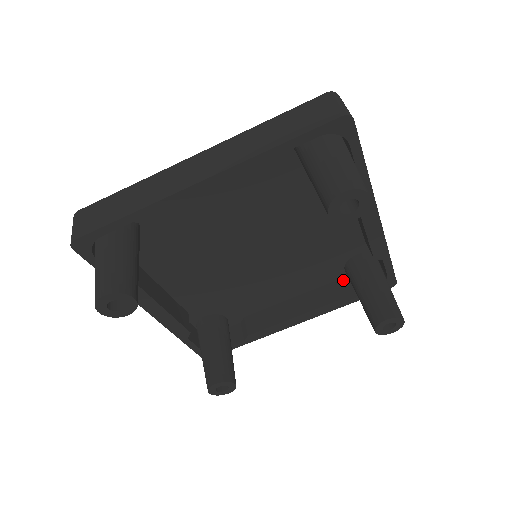
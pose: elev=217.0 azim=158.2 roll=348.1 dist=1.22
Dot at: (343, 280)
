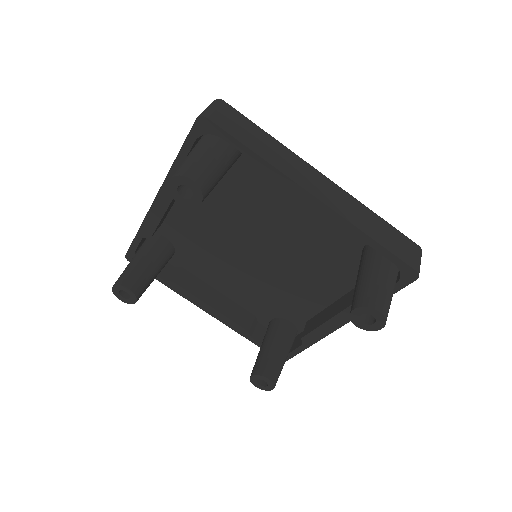
Dot at: occluded
